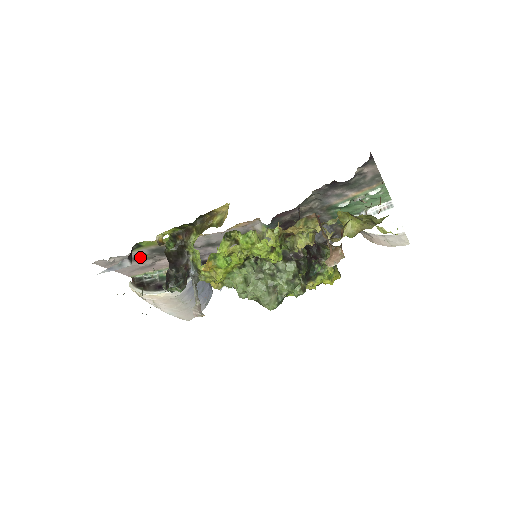
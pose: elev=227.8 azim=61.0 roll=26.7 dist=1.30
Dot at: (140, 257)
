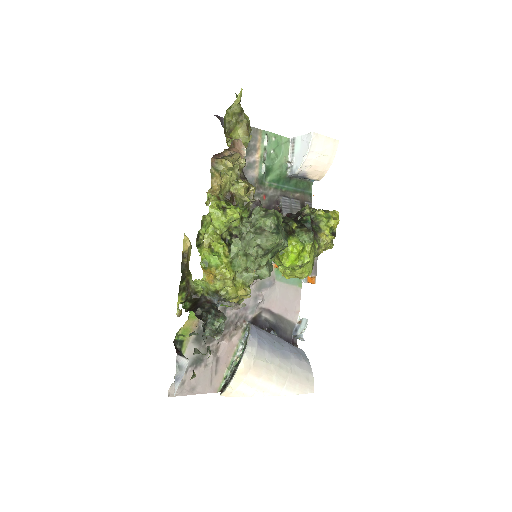
Dot at: (197, 358)
